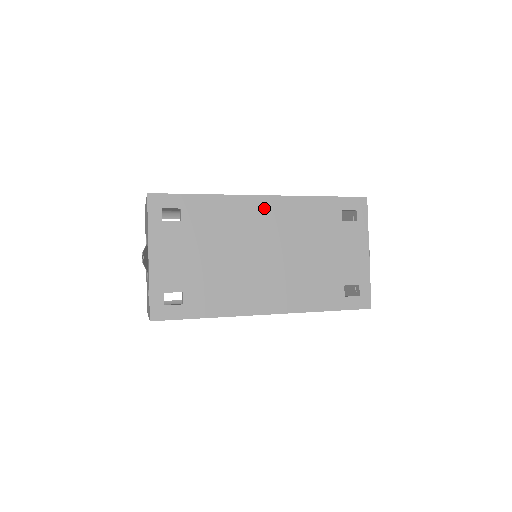
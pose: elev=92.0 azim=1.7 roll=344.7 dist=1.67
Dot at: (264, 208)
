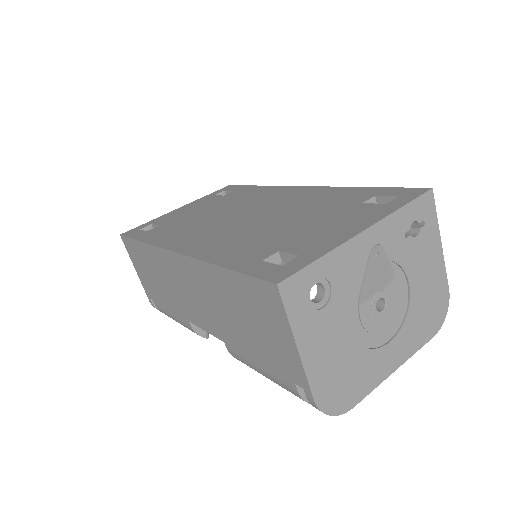
Dot at: (291, 192)
